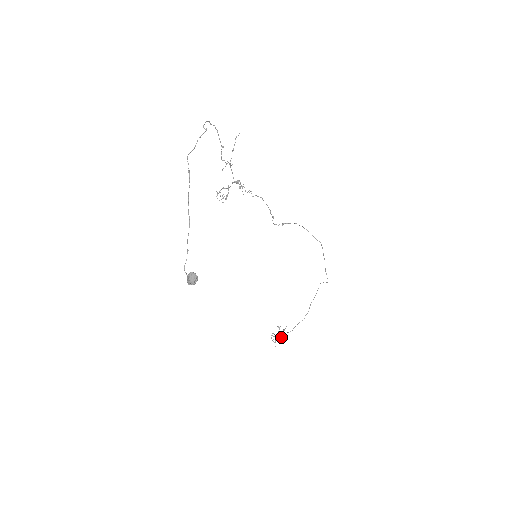
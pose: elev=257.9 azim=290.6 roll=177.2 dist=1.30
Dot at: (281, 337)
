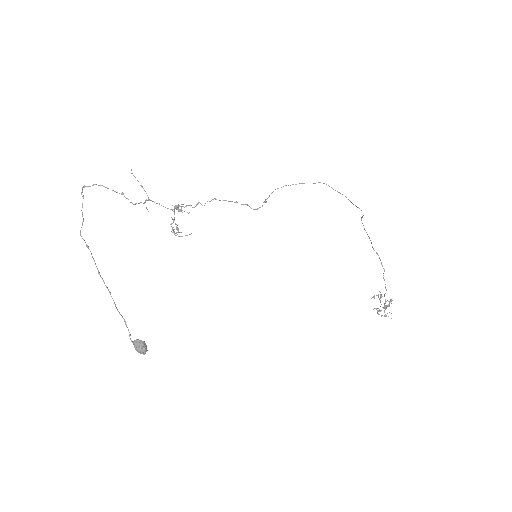
Dot at: (384, 306)
